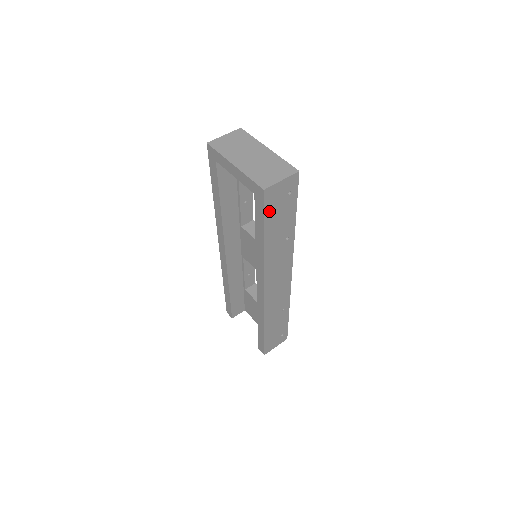
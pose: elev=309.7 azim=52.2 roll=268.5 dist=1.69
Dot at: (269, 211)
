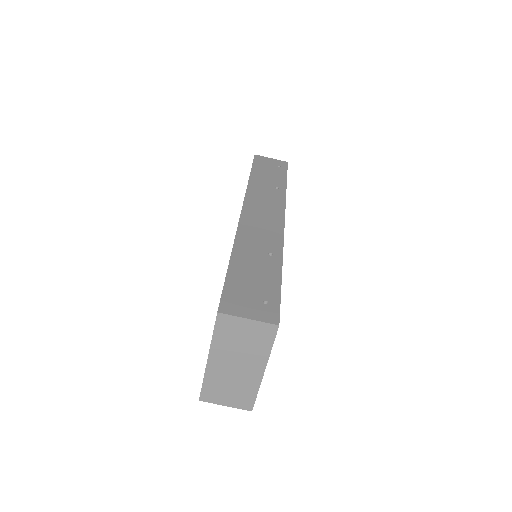
Dot at: occluded
